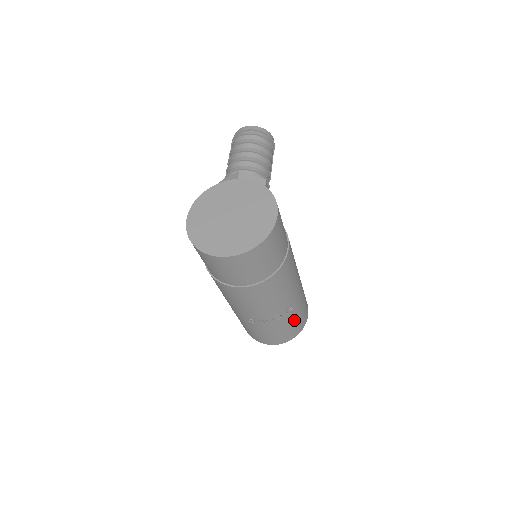
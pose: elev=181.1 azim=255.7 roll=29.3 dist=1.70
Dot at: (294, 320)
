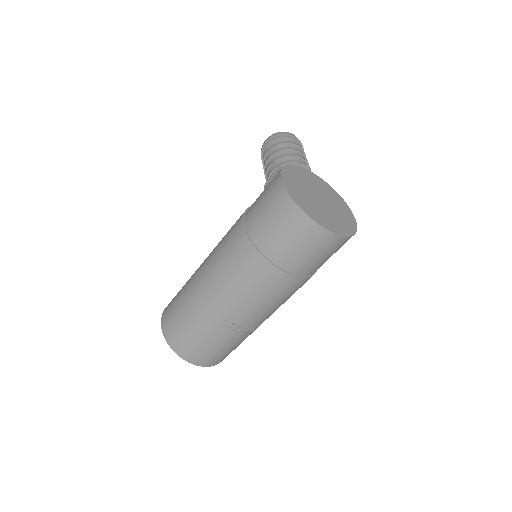
Dot at: occluded
